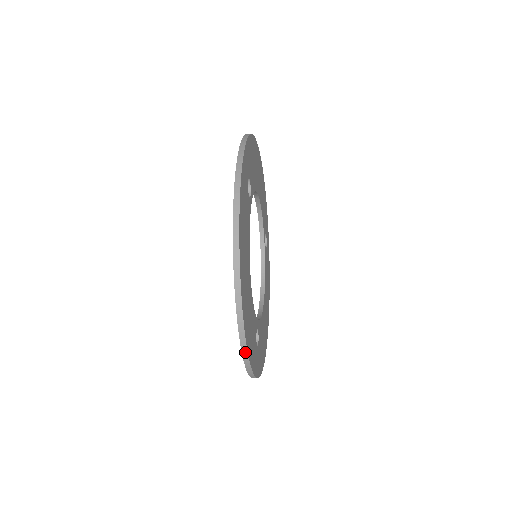
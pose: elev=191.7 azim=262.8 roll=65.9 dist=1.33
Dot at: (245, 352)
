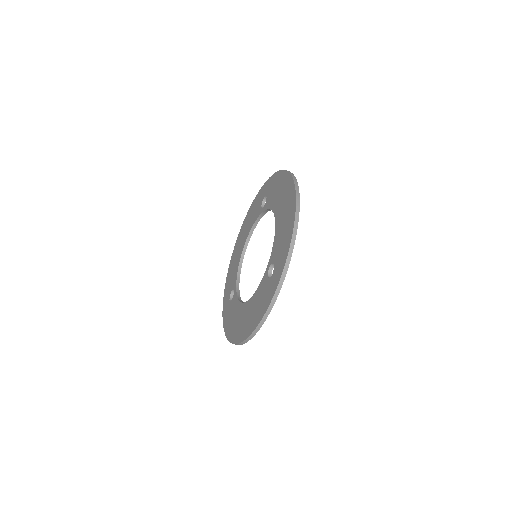
Dot at: (296, 223)
